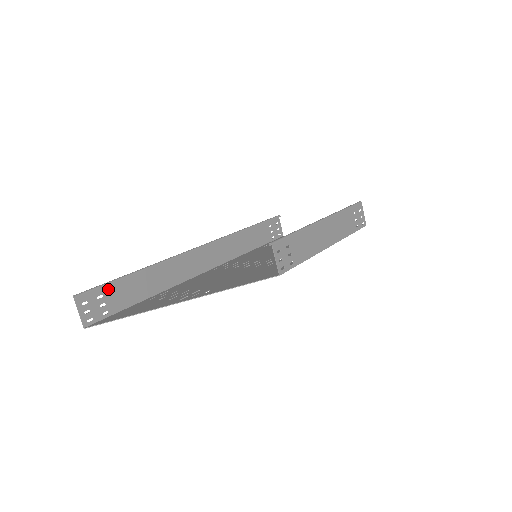
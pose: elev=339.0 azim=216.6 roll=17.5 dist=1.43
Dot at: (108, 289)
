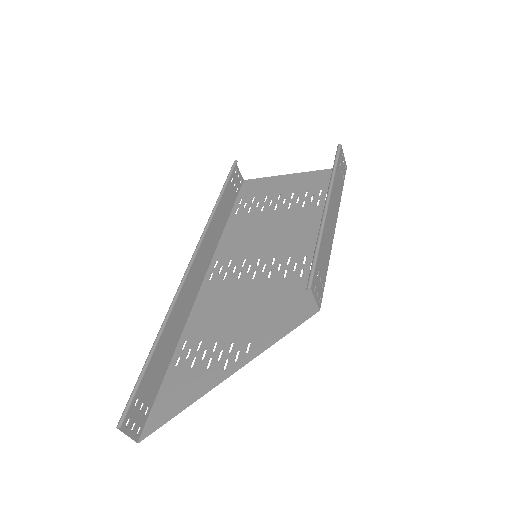
Dot at: (139, 388)
